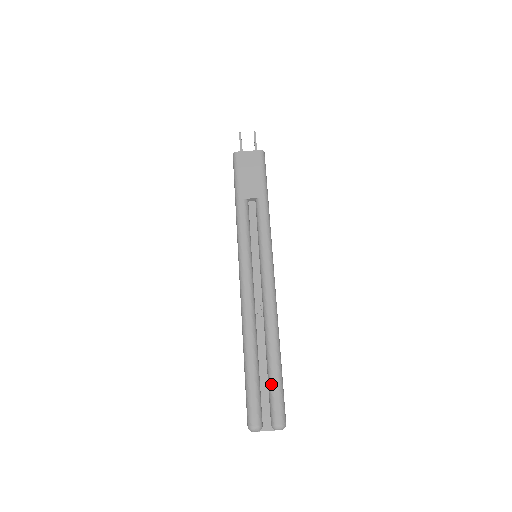
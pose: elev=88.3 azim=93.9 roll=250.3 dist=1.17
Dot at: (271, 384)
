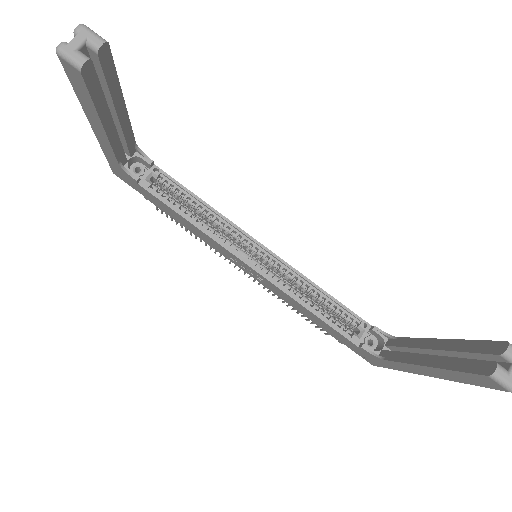
Dot at: occluded
